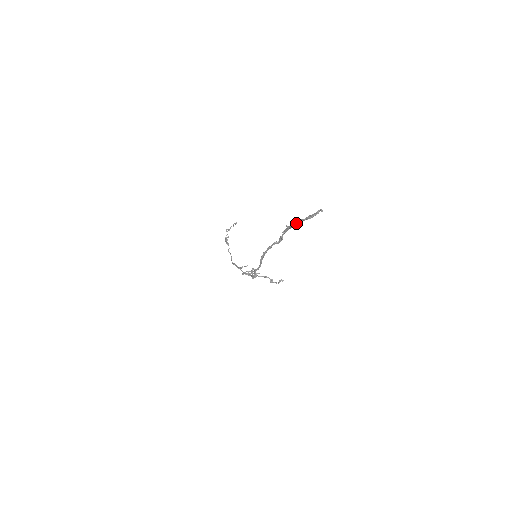
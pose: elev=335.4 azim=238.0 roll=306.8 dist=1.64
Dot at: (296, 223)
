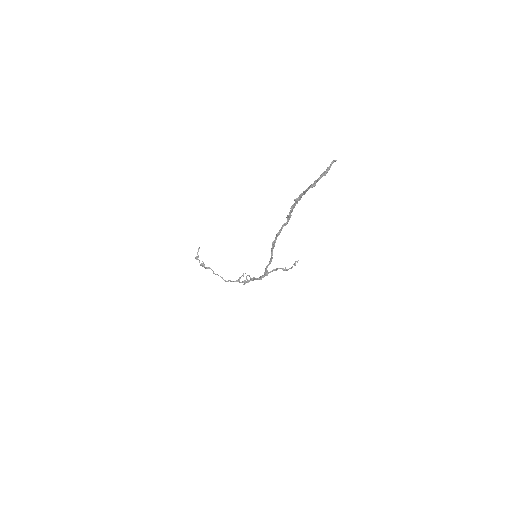
Dot at: occluded
